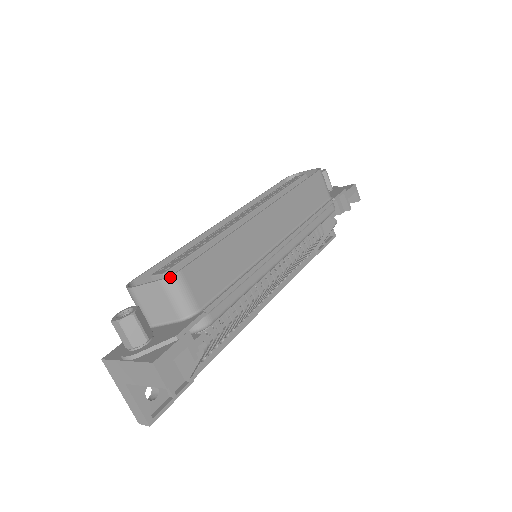
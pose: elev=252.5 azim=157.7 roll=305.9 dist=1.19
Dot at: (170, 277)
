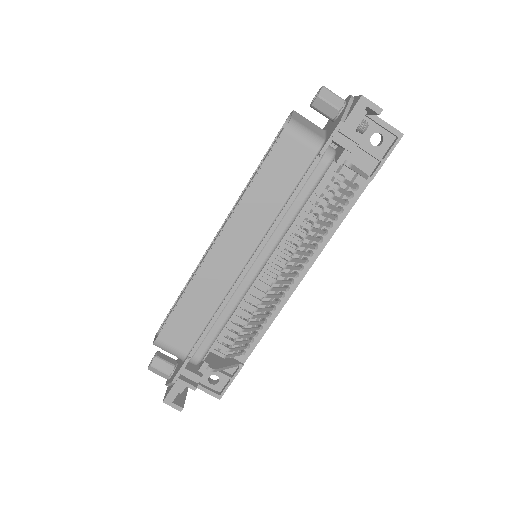
Dot at: (154, 344)
